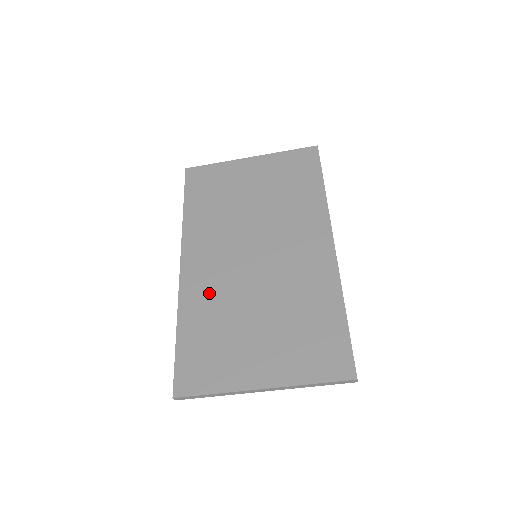
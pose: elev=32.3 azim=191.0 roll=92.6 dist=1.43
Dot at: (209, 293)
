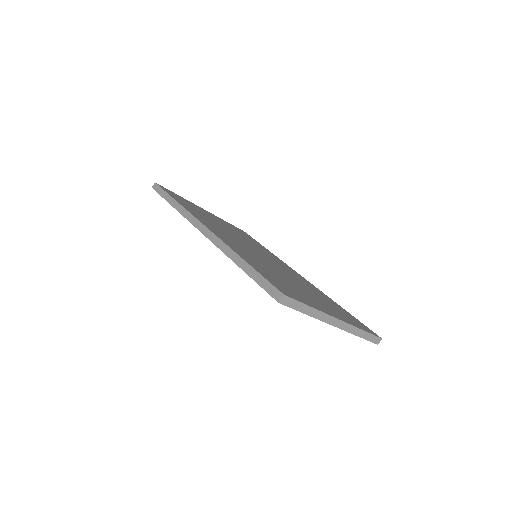
Dot at: (246, 253)
